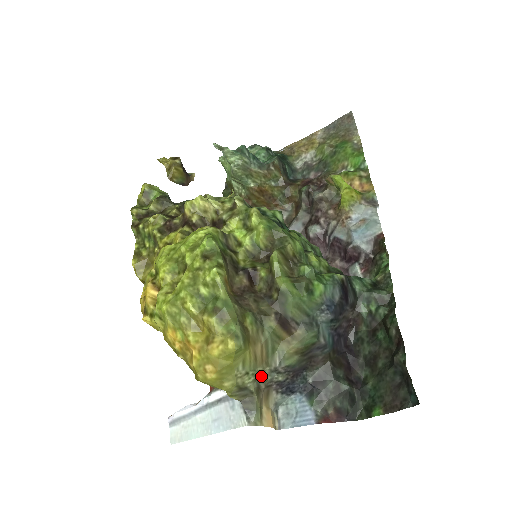
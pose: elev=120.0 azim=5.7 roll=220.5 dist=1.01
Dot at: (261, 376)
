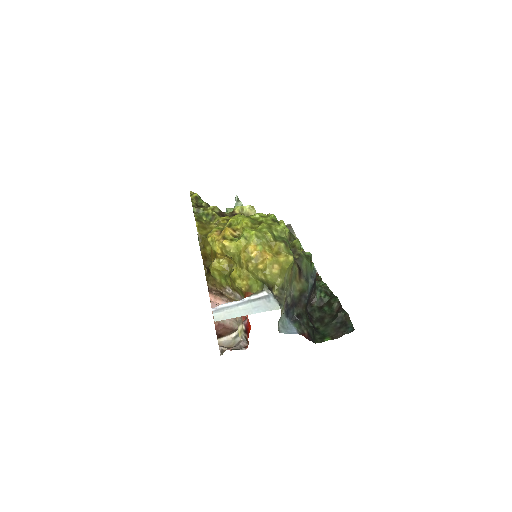
Dot at: (287, 290)
